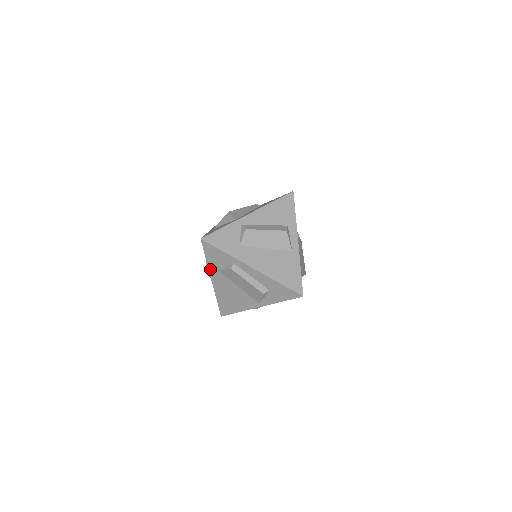
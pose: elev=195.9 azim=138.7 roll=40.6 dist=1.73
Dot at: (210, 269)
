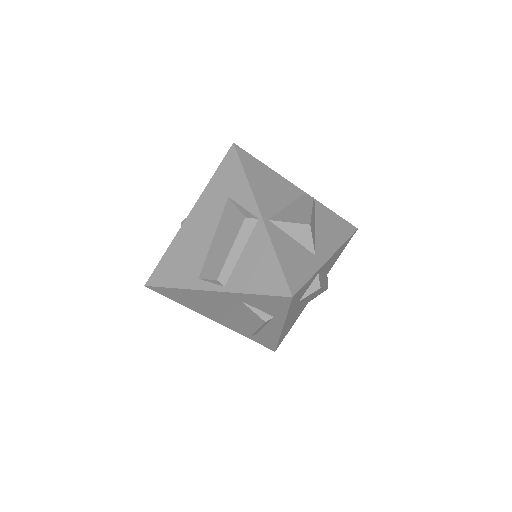
Dot at: (235, 294)
